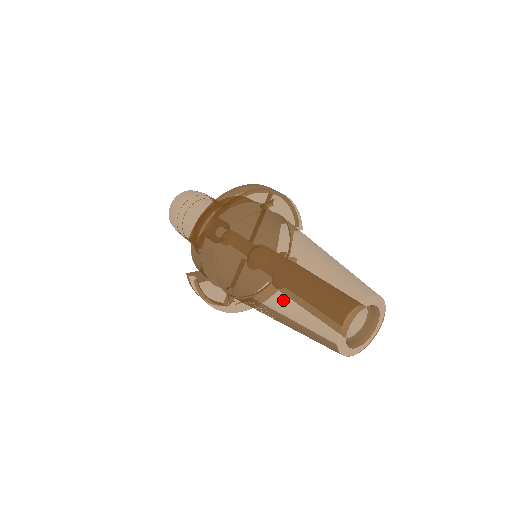
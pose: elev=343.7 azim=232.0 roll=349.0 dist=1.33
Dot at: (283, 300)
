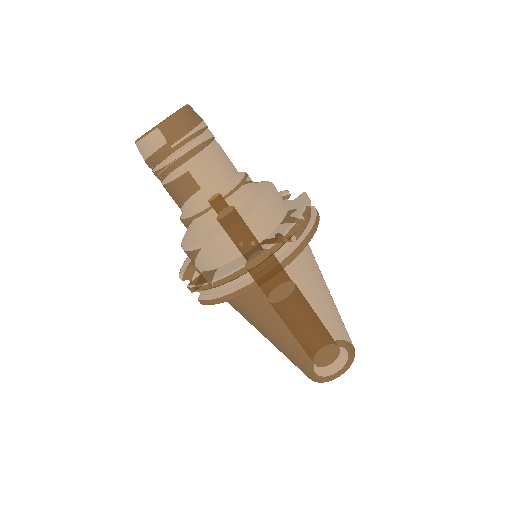
Dot at: (276, 347)
